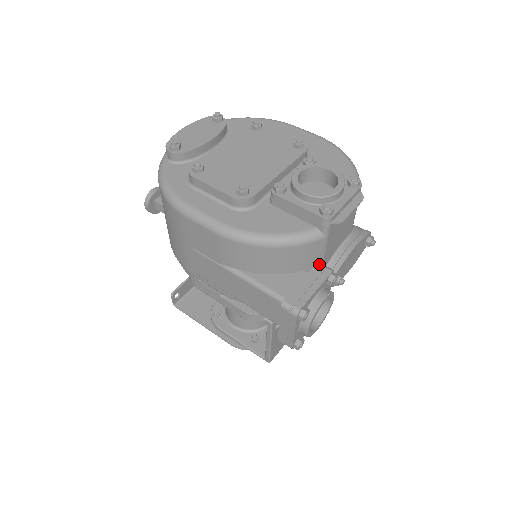
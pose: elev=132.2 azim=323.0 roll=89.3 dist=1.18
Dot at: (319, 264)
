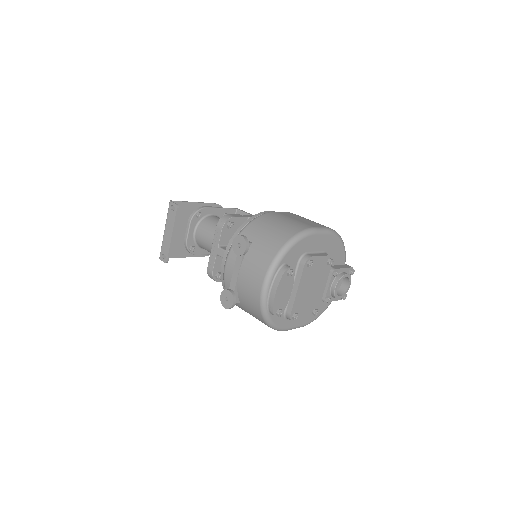
Dot at: occluded
